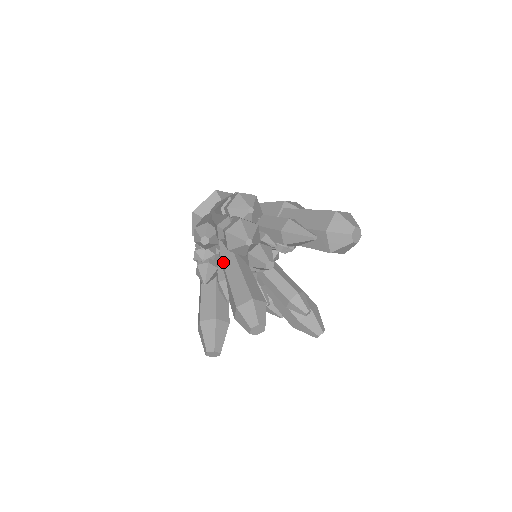
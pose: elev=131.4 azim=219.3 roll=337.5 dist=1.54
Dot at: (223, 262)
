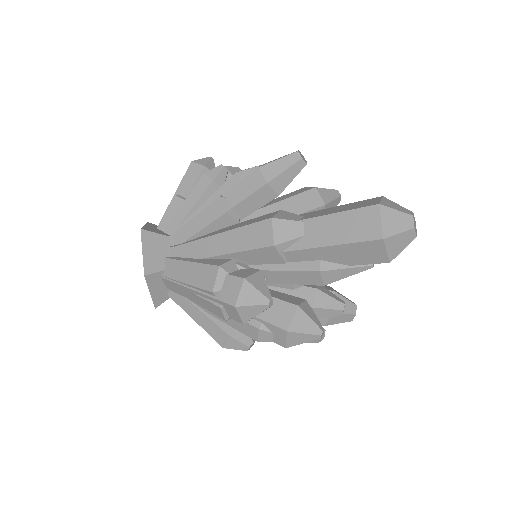
Dot at: occluded
